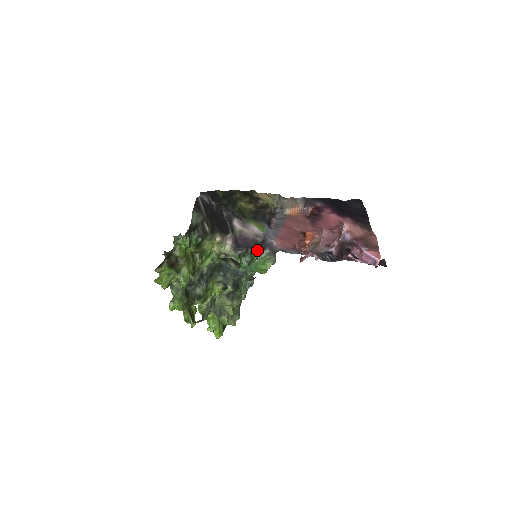
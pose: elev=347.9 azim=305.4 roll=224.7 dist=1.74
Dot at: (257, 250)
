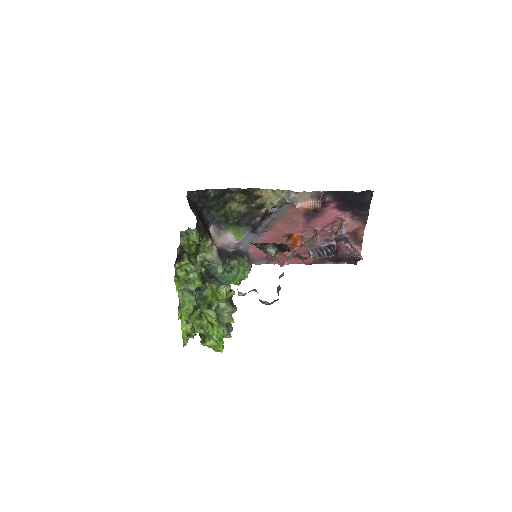
Dot at: (236, 258)
